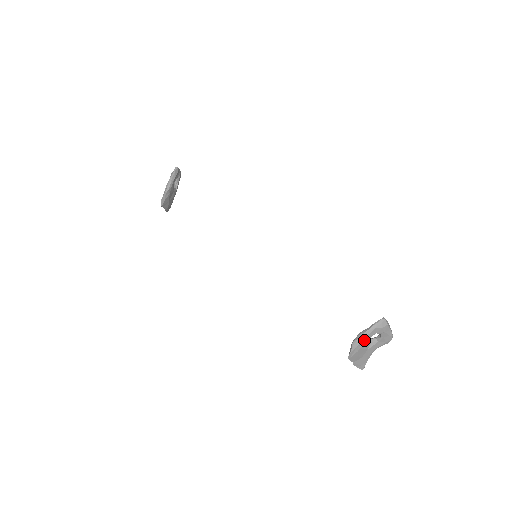
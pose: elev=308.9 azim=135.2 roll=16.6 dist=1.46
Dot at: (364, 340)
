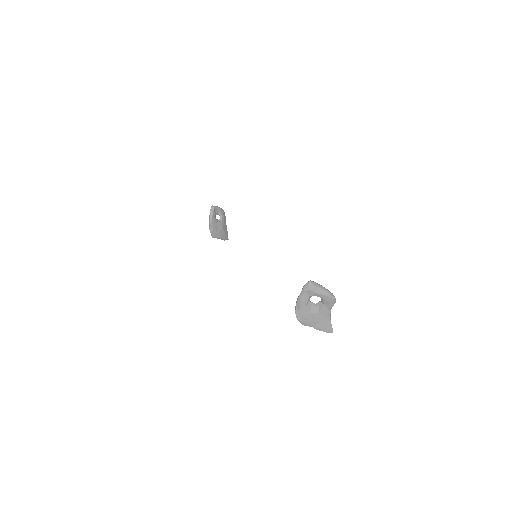
Dot at: (302, 305)
